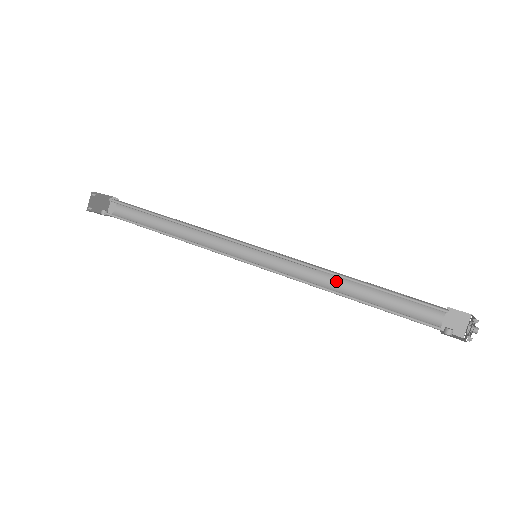
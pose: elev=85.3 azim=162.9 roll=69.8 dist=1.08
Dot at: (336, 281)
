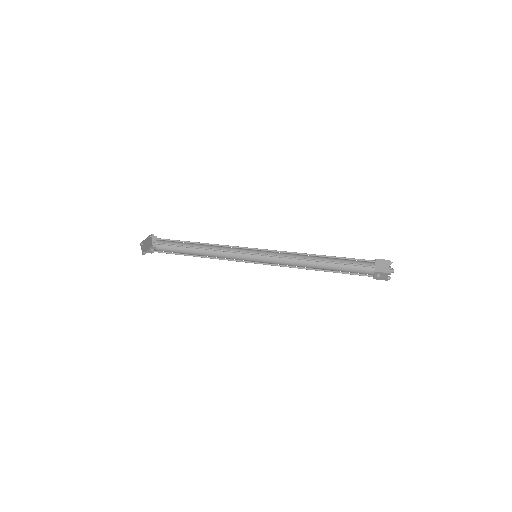
Dot at: (308, 258)
